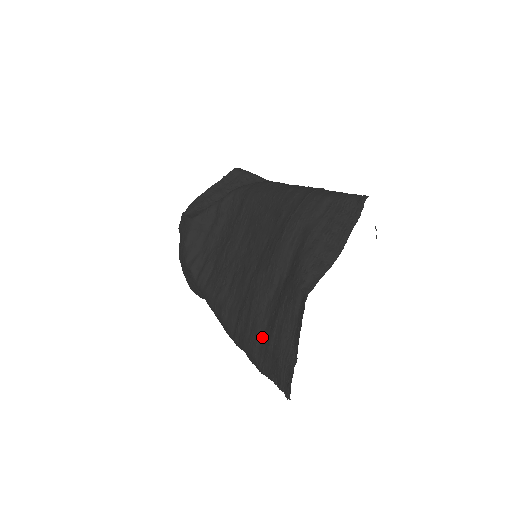
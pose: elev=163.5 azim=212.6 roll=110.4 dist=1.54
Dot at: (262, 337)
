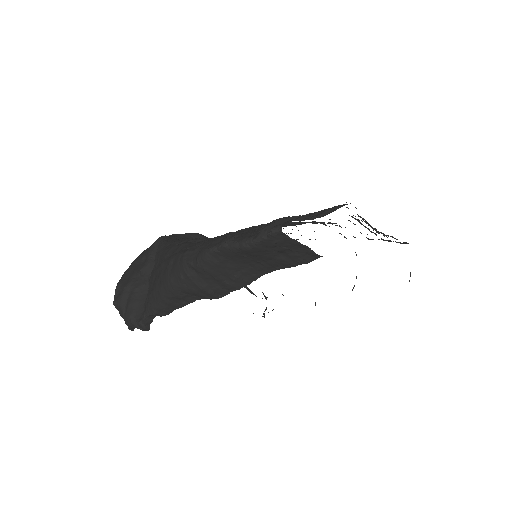
Dot at: occluded
